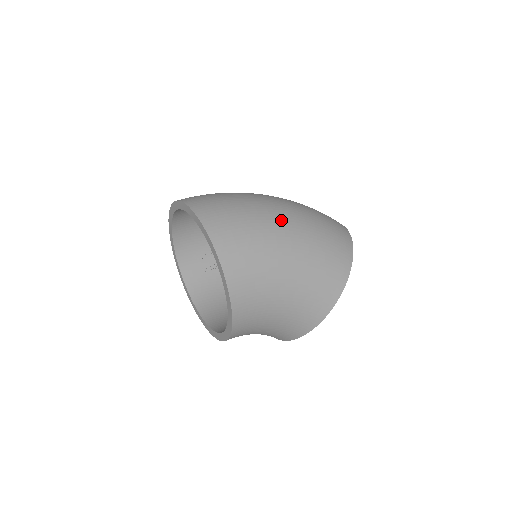
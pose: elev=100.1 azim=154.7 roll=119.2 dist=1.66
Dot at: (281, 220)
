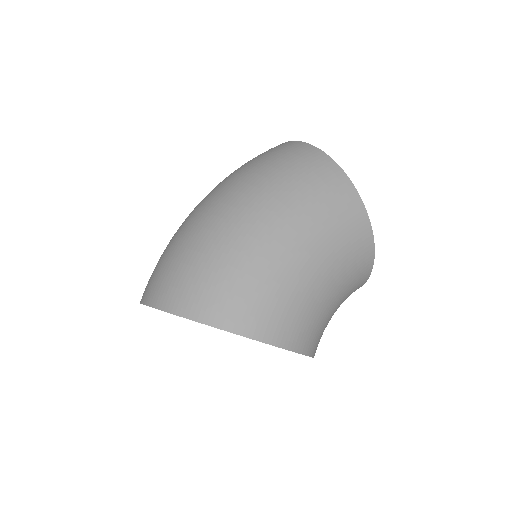
Dot at: (252, 226)
